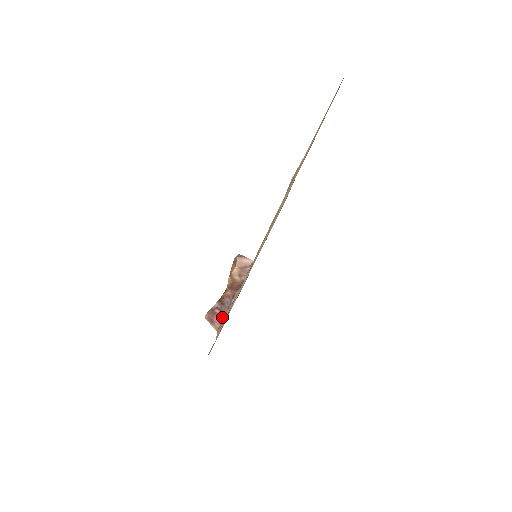
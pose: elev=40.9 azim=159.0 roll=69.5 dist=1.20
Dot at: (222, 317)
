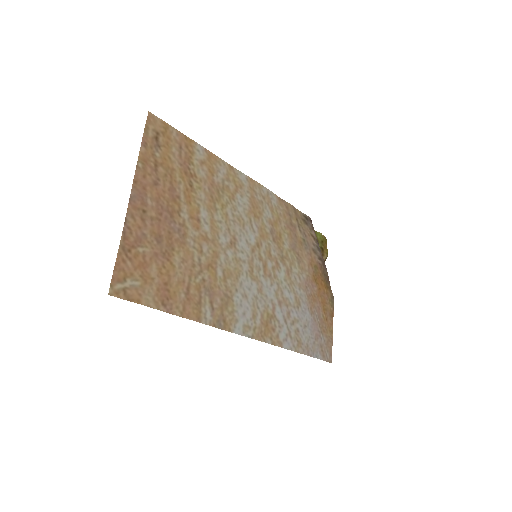
Dot at: occluded
